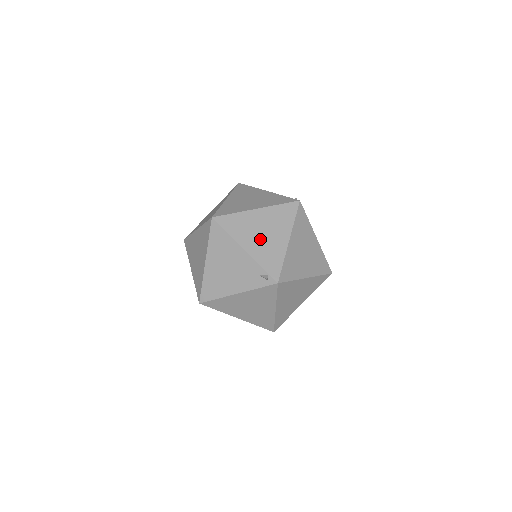
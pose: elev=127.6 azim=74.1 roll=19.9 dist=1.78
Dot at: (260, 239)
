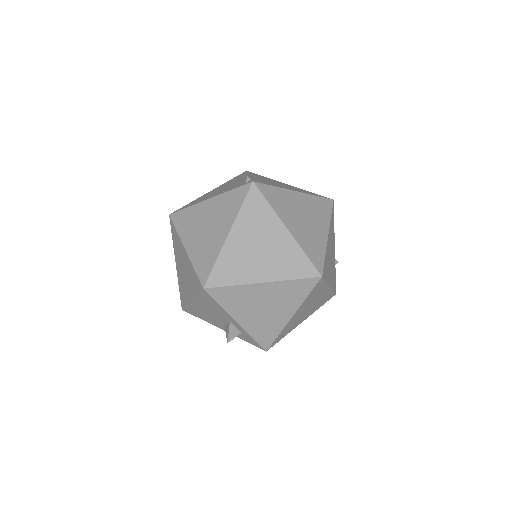
Dot at: occluded
